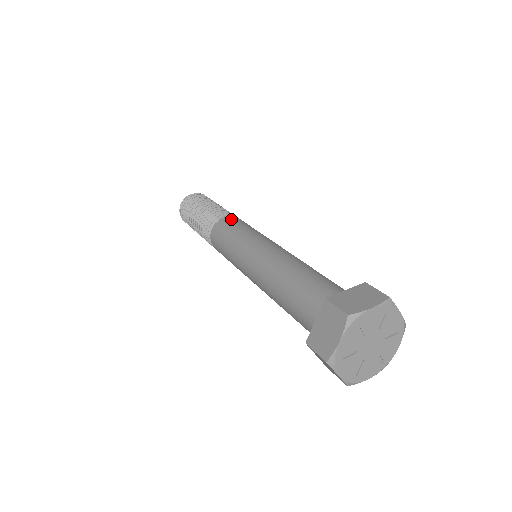
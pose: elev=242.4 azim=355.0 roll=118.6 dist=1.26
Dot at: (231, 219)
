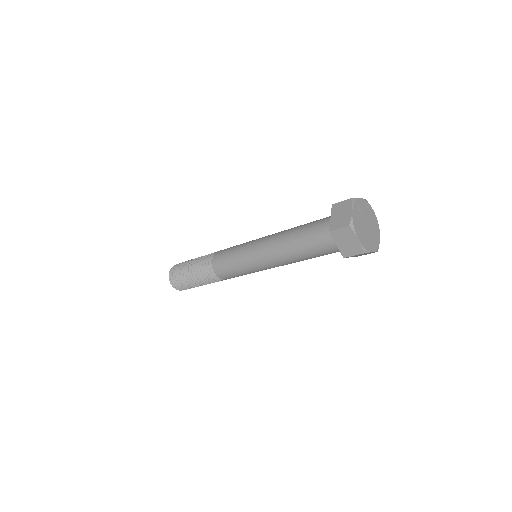
Dot at: (218, 256)
